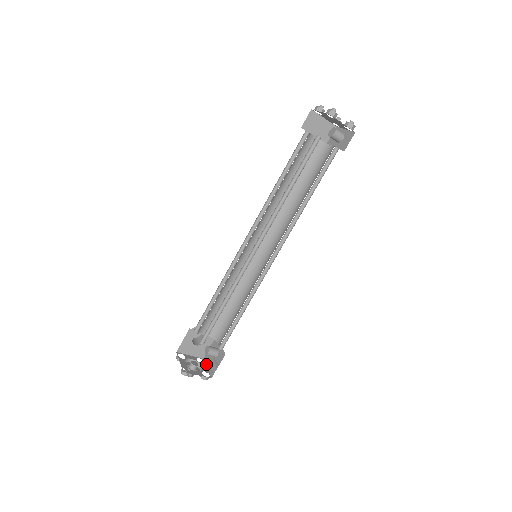
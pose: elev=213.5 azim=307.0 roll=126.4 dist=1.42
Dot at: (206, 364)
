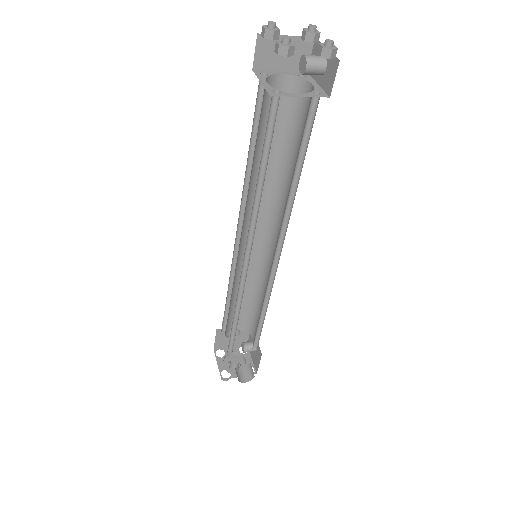
Dot at: occluded
